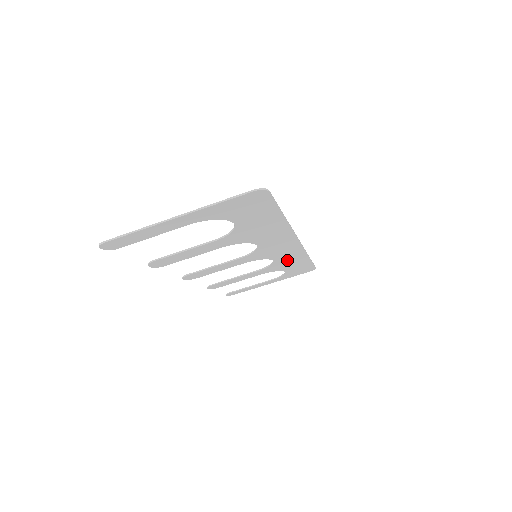
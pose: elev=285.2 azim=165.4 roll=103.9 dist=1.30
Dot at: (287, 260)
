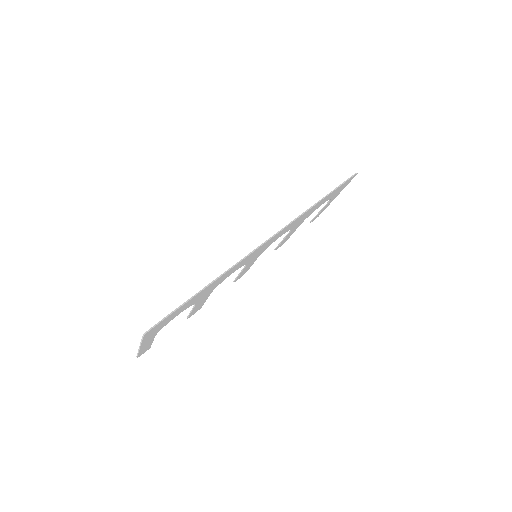
Dot at: (297, 222)
